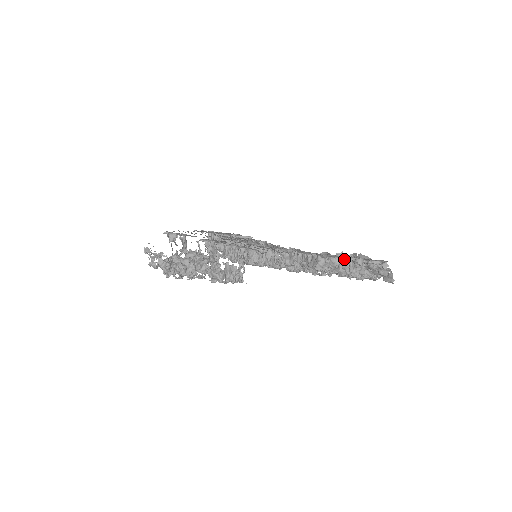
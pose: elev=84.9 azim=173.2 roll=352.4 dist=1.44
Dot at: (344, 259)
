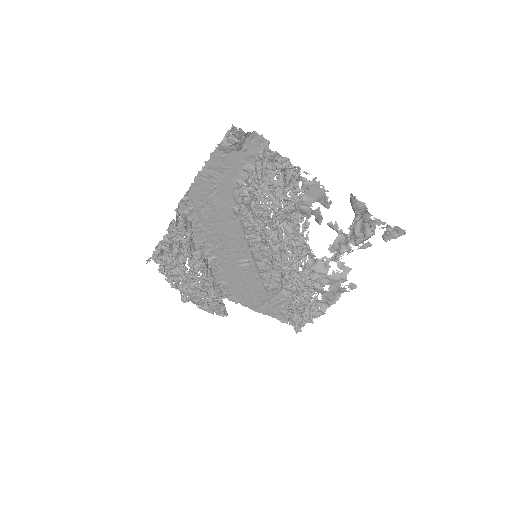
Dot at: (223, 157)
